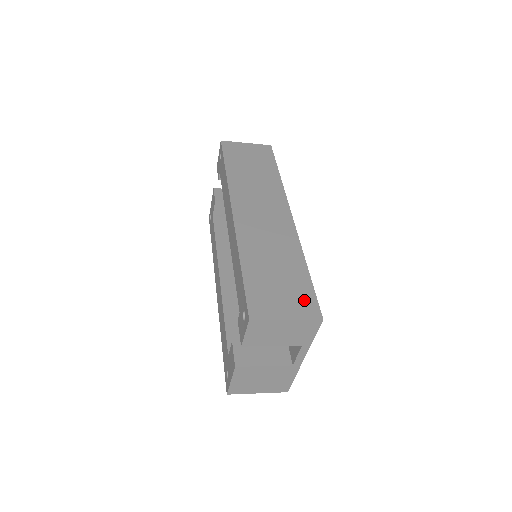
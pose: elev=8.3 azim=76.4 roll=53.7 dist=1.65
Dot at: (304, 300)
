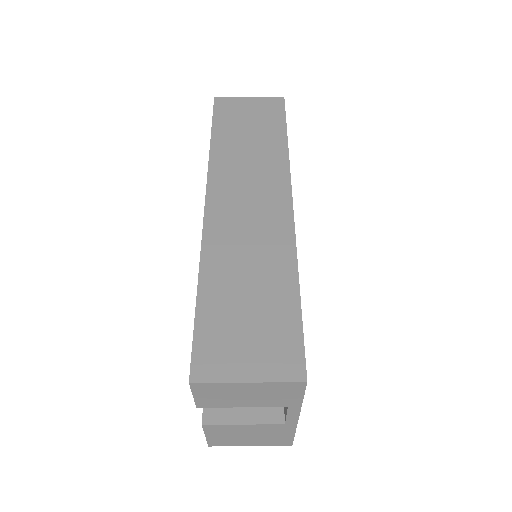
Dot at: (282, 347)
